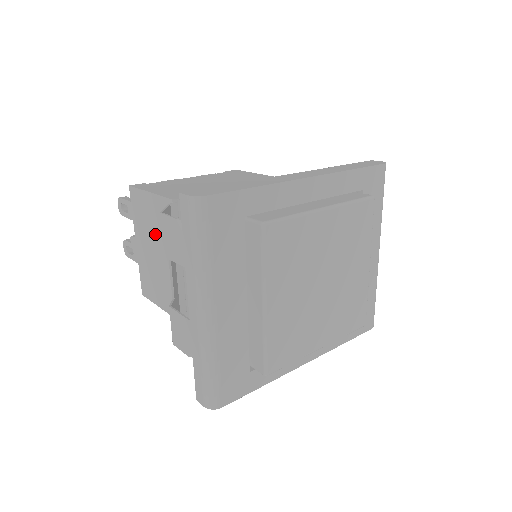
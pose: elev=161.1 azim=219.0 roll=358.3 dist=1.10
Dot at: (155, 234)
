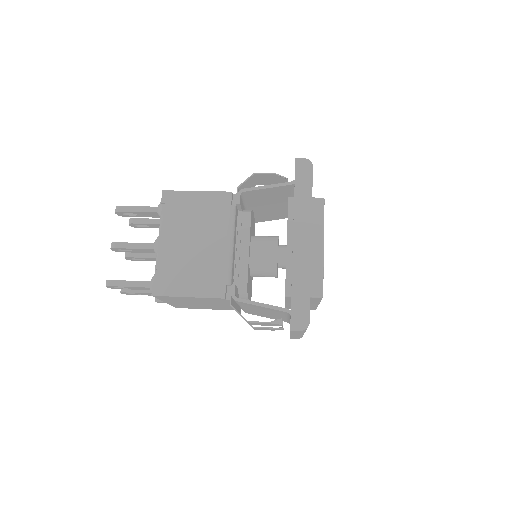
Dot at: (198, 302)
